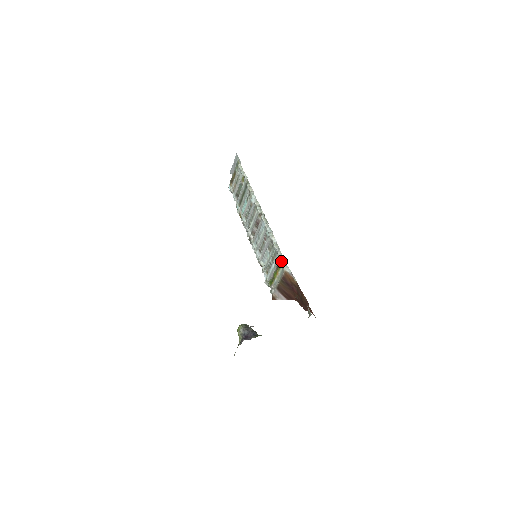
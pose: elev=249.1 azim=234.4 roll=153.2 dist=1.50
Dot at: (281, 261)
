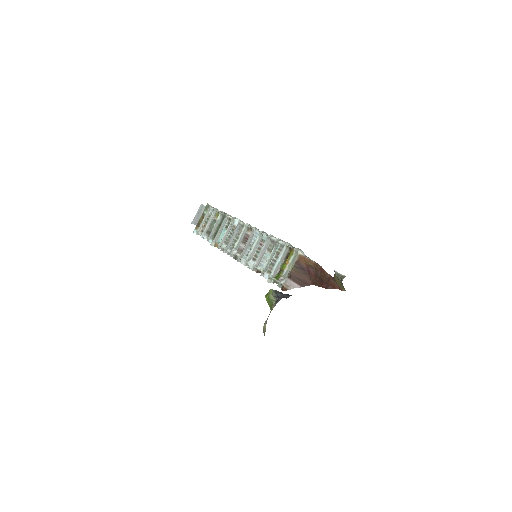
Dot at: (291, 249)
